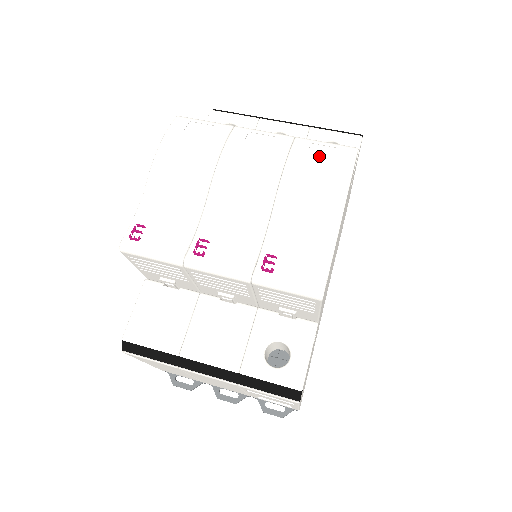
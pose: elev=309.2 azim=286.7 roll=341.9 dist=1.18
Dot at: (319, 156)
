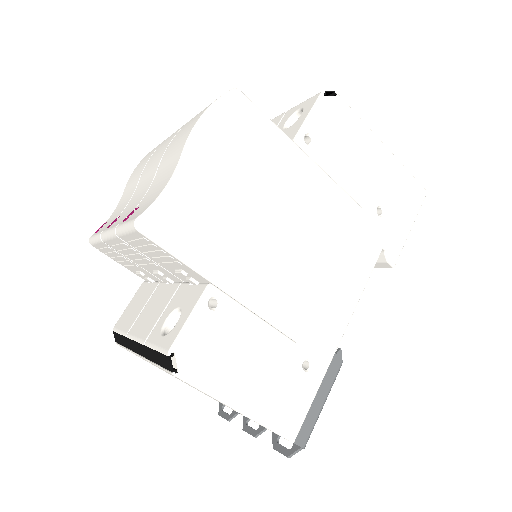
Dot at: (200, 112)
